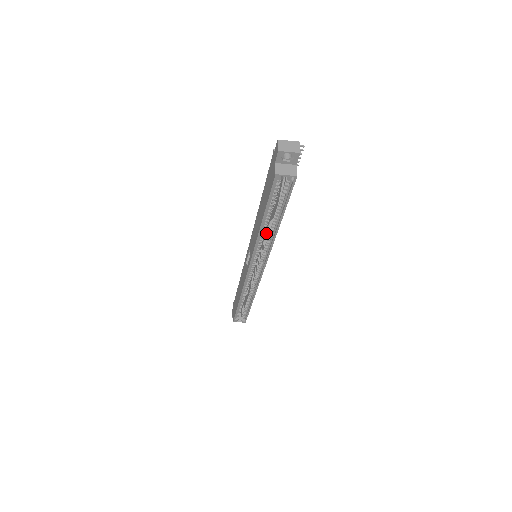
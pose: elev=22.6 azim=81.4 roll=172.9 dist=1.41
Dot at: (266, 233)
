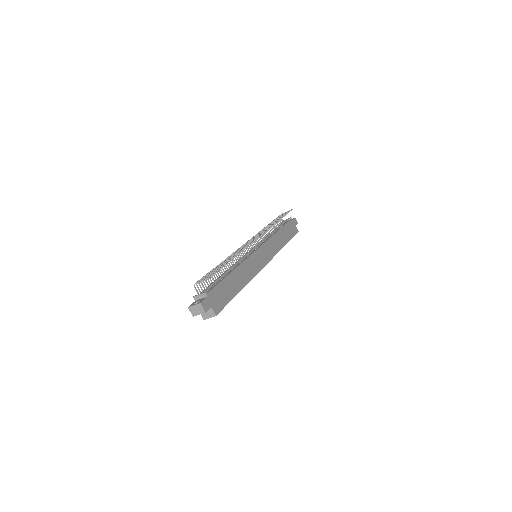
Dot at: occluded
